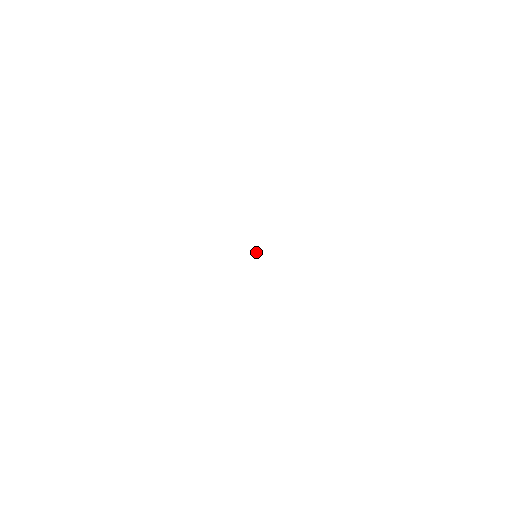
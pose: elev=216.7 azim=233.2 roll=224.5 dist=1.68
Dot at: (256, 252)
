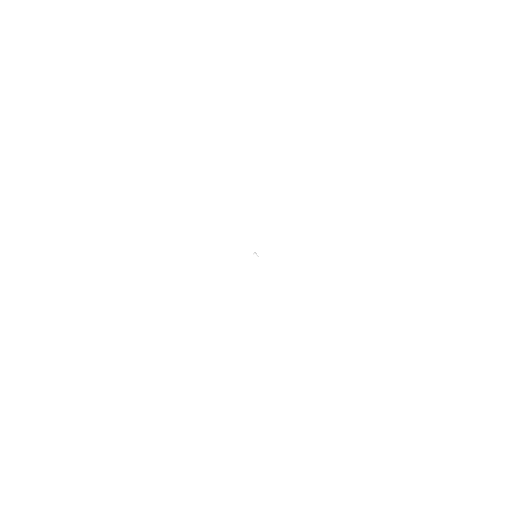
Dot at: (254, 253)
